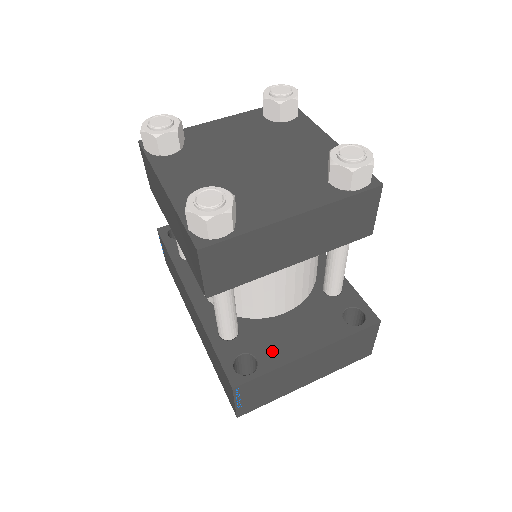
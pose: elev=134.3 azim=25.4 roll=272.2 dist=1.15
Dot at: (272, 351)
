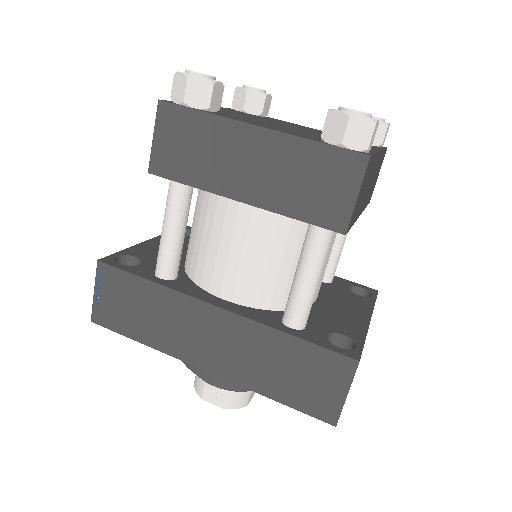
Dot at: (346, 326)
